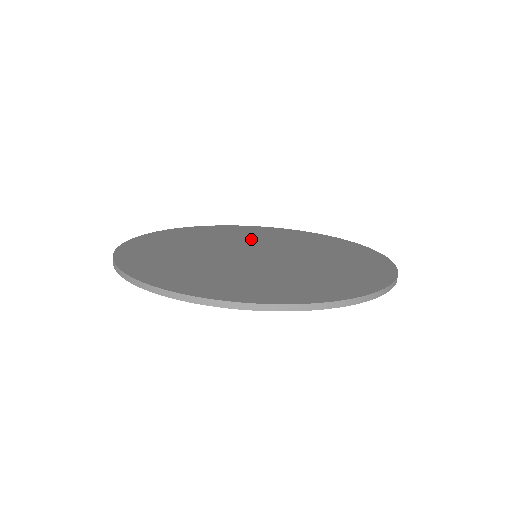
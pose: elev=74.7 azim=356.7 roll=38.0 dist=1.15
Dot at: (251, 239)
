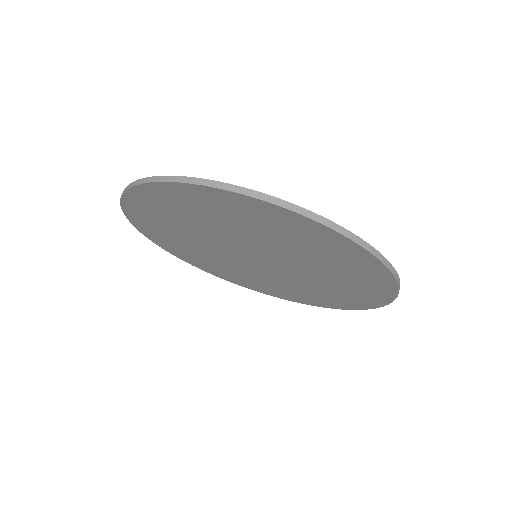
Dot at: occluded
